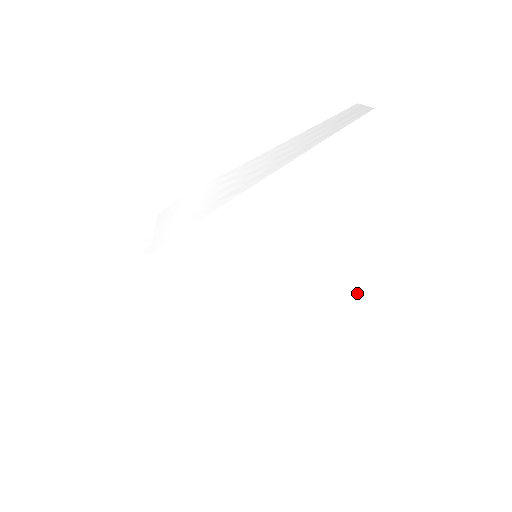
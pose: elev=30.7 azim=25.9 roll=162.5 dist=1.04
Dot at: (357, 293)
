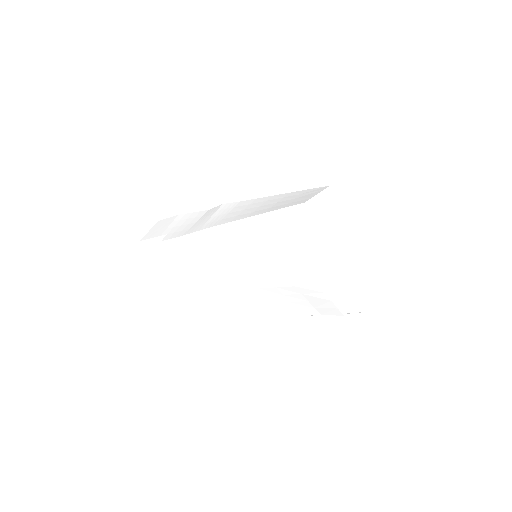
Dot at: (282, 306)
